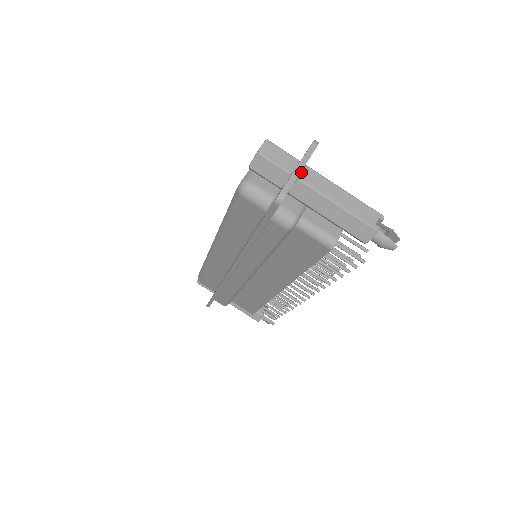
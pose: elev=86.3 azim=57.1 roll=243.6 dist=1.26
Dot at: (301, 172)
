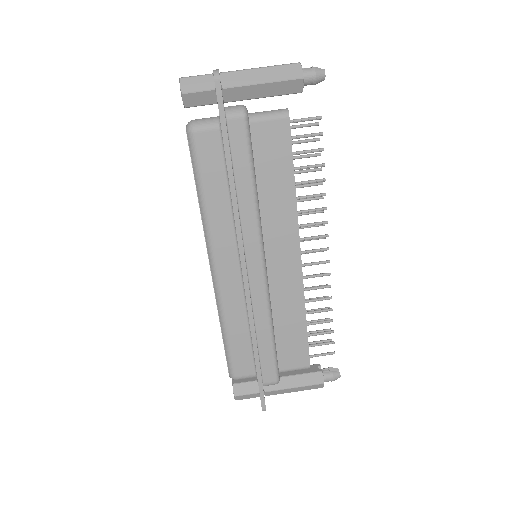
Dot at: (219, 73)
